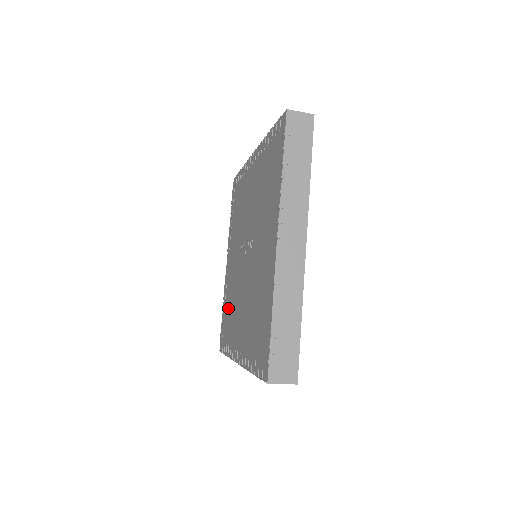
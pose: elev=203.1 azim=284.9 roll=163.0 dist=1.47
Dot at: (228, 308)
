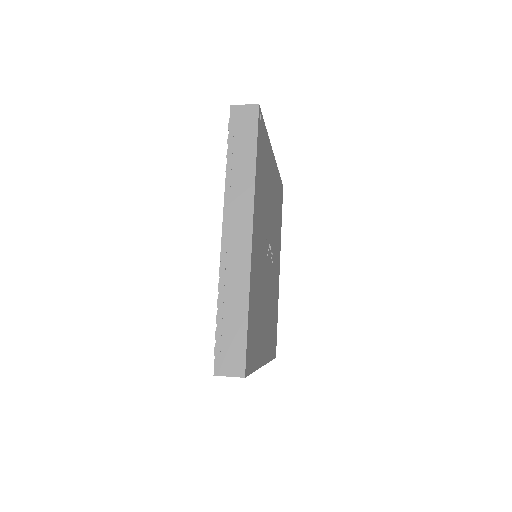
Dot at: occluded
